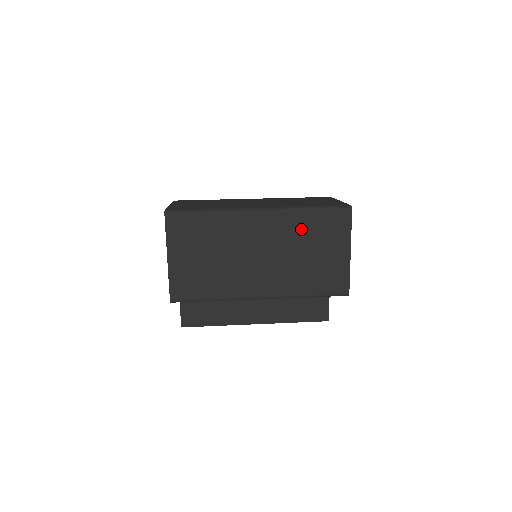
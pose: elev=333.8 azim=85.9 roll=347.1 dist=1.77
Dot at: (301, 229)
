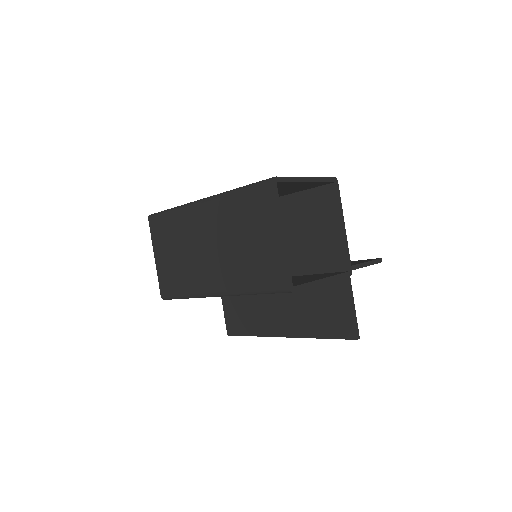
Dot at: (233, 214)
